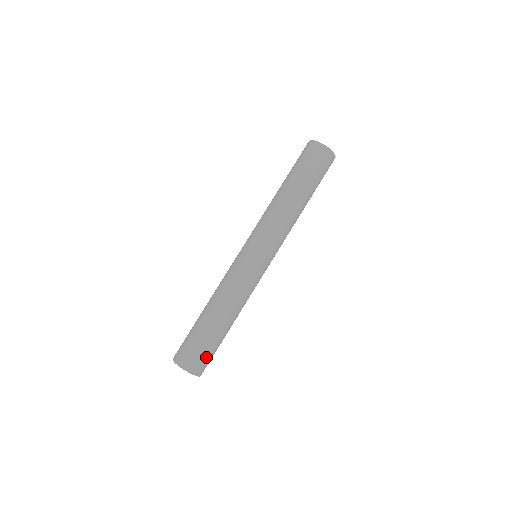
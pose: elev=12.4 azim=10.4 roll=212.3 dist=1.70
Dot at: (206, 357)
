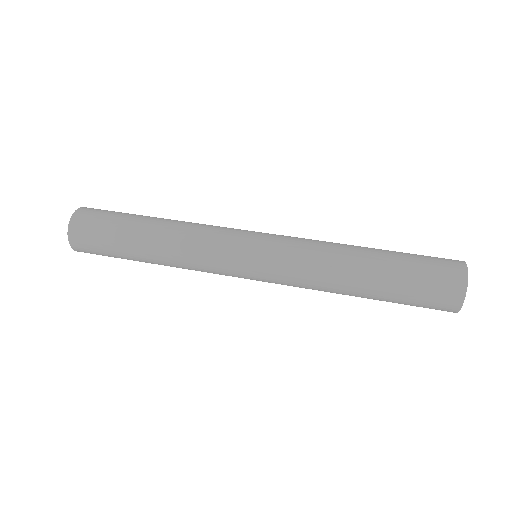
Dot at: occluded
